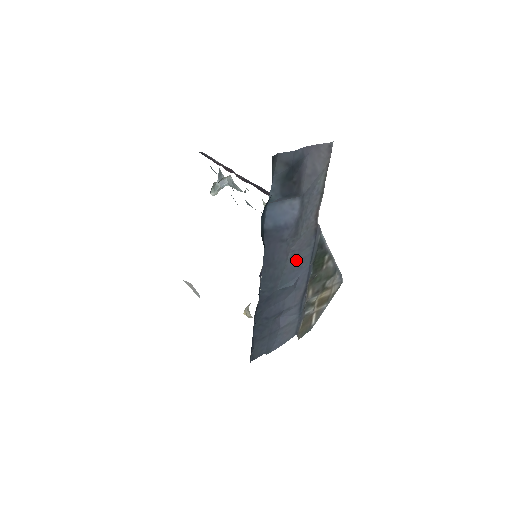
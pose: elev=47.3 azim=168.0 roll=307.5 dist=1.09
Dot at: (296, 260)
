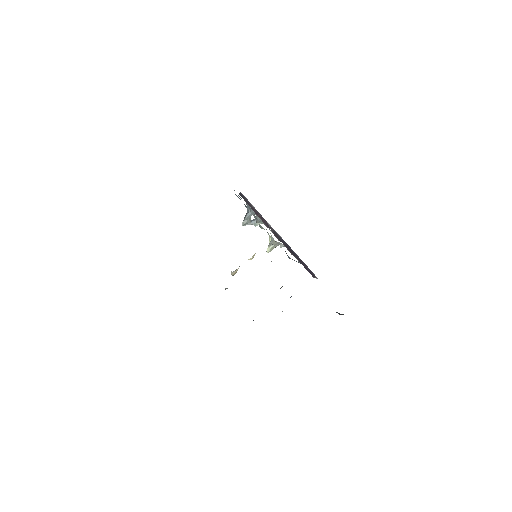
Dot at: occluded
